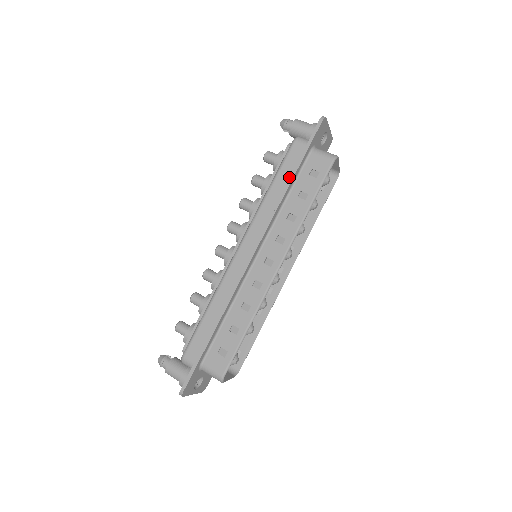
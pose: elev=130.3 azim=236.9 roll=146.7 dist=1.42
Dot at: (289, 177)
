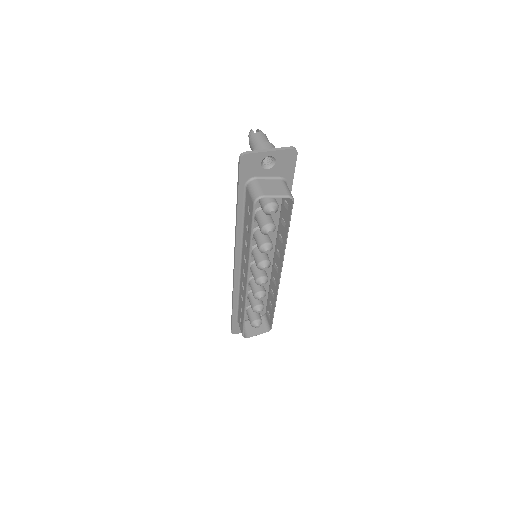
Dot at: occluded
